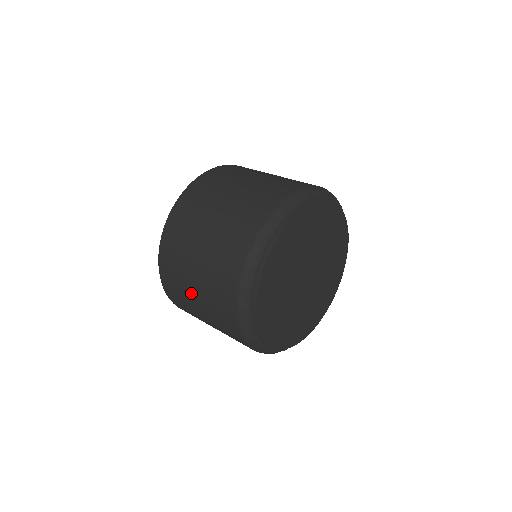
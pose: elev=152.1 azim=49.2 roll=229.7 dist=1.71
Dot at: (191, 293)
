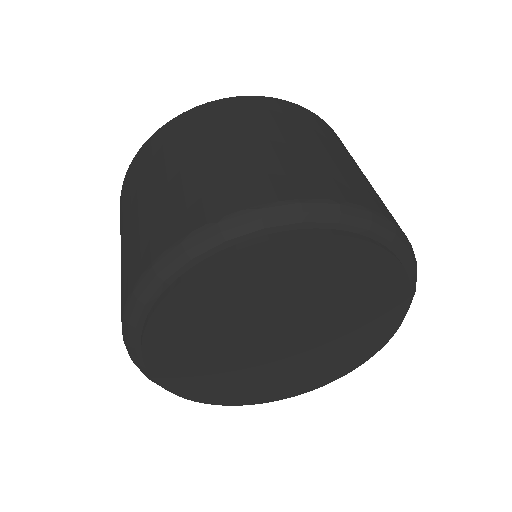
Dot at: occluded
